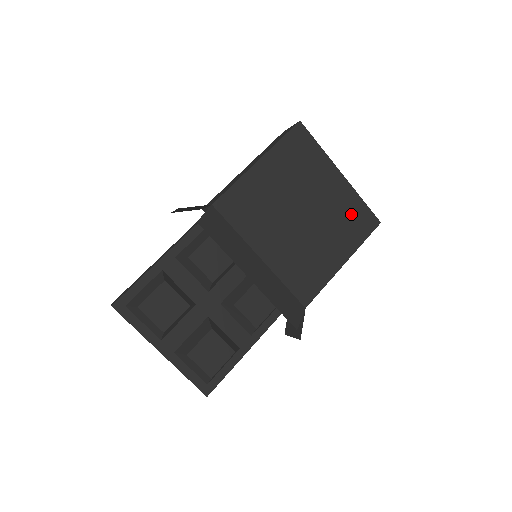
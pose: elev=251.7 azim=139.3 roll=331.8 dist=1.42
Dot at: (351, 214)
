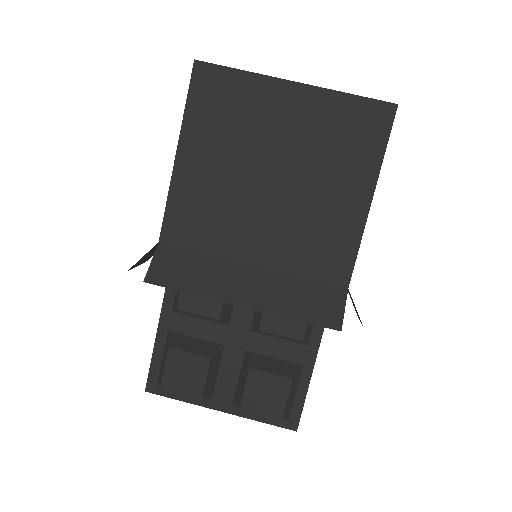
Dot at: (342, 127)
